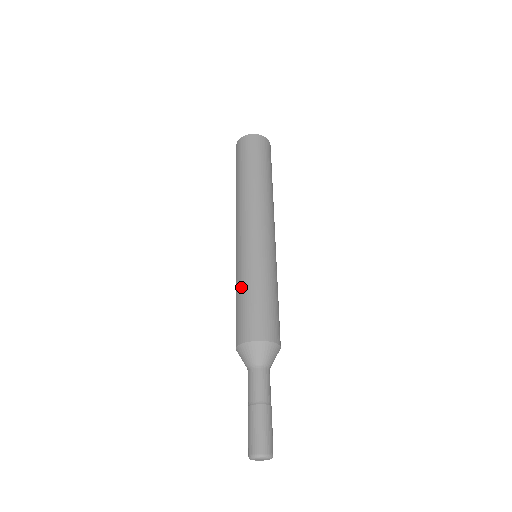
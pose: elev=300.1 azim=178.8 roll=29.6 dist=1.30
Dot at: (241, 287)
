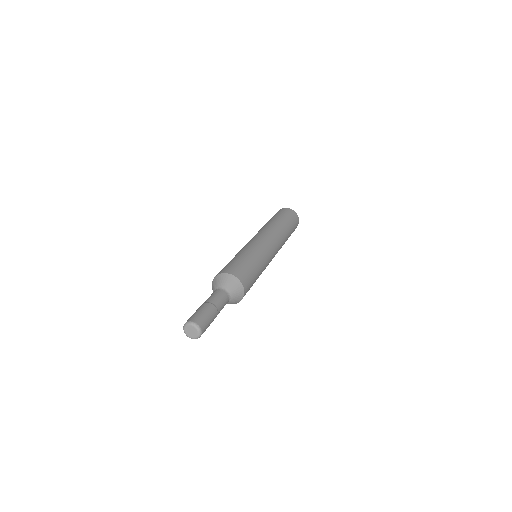
Dot at: (247, 255)
